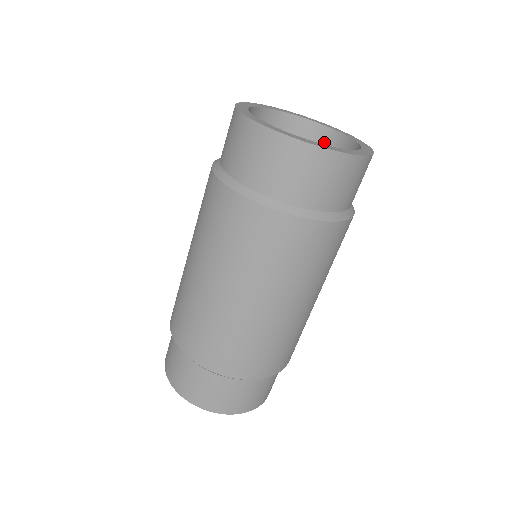
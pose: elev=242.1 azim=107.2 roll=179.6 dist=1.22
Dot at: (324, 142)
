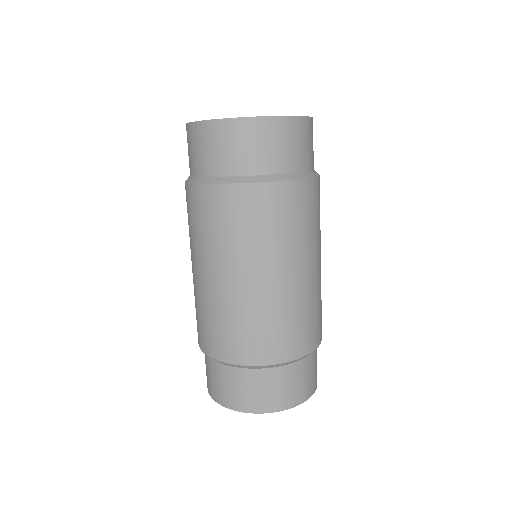
Dot at: occluded
